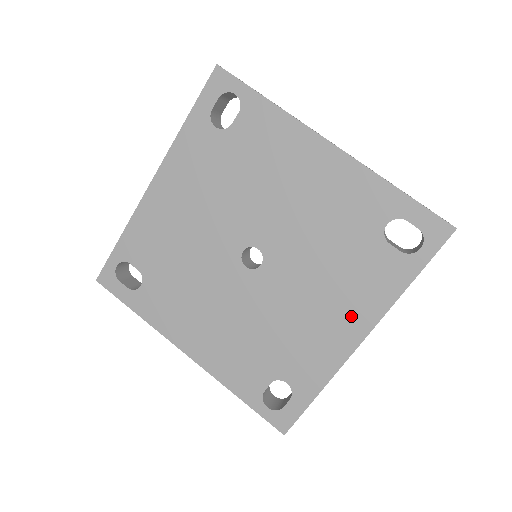
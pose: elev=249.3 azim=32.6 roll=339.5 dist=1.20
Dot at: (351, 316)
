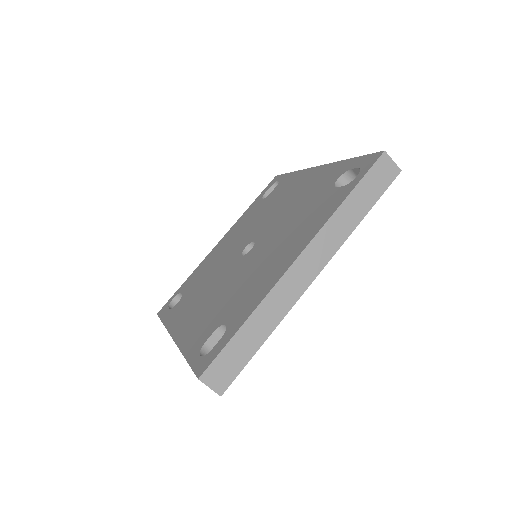
Dot at: (295, 245)
